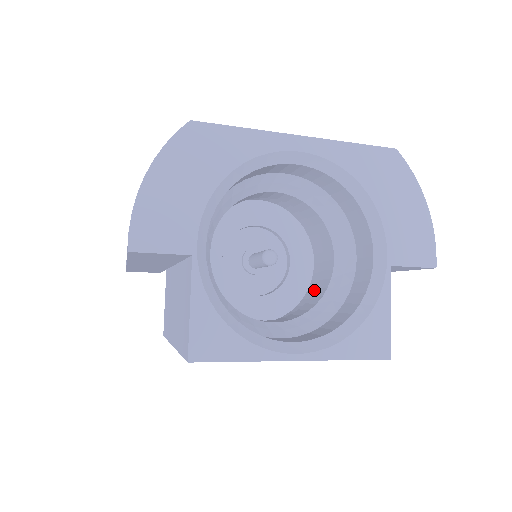
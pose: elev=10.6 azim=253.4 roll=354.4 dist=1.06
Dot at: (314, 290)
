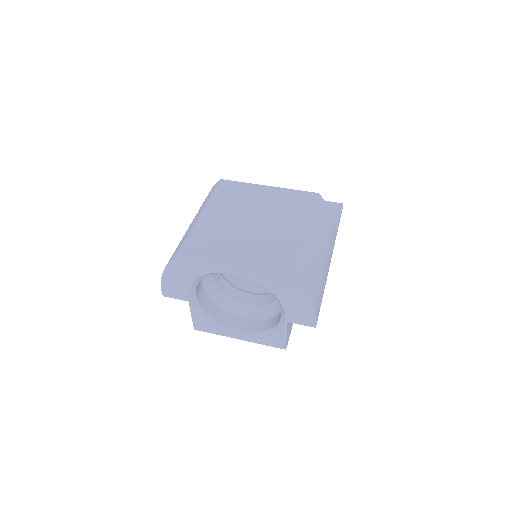
Dot at: occluded
